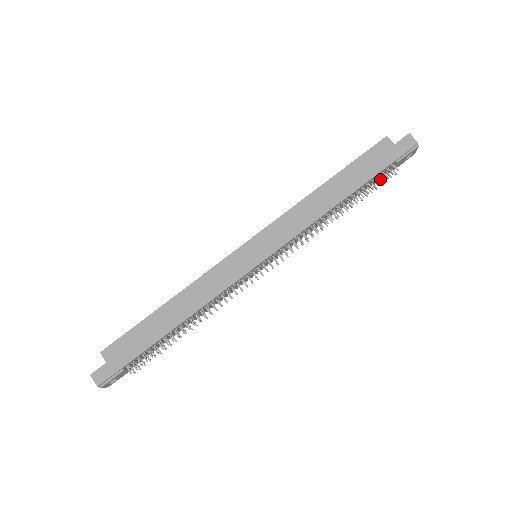
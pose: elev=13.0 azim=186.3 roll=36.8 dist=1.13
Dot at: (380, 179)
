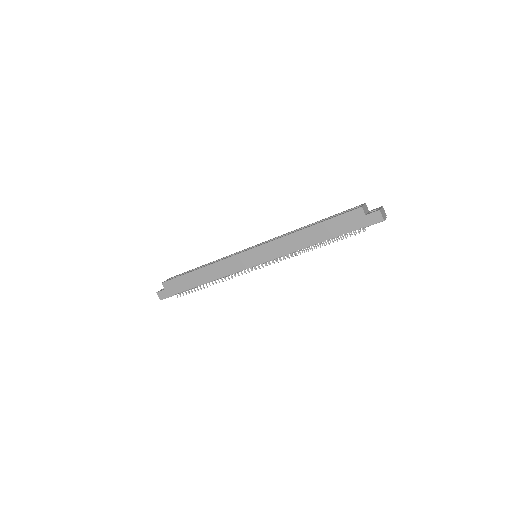
Dot at: (349, 234)
